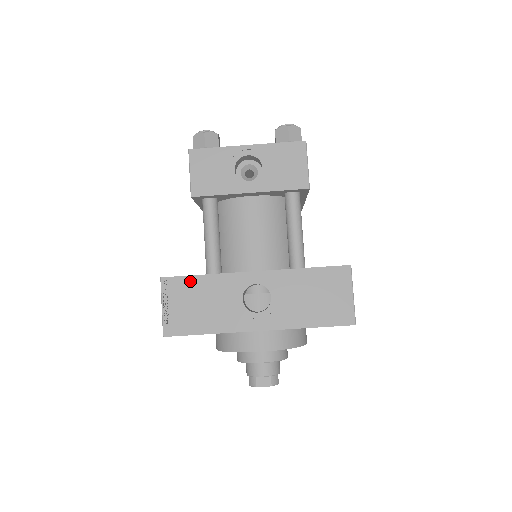
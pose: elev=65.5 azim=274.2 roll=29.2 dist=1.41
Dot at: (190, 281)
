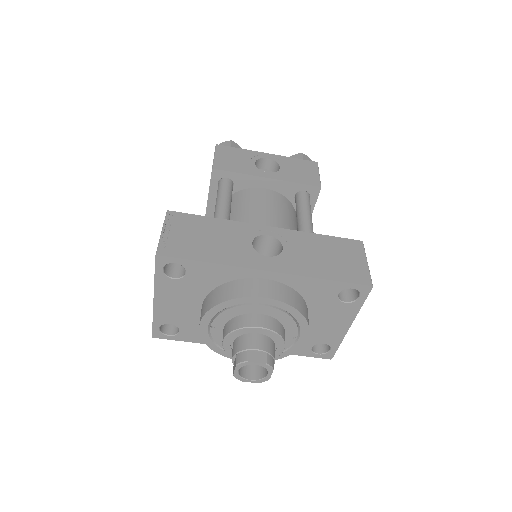
Dot at: (198, 219)
